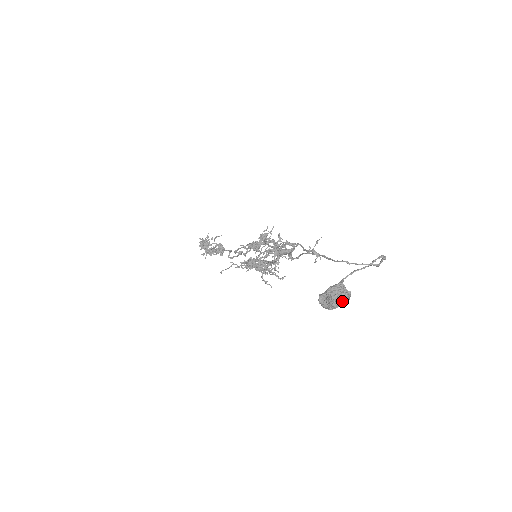
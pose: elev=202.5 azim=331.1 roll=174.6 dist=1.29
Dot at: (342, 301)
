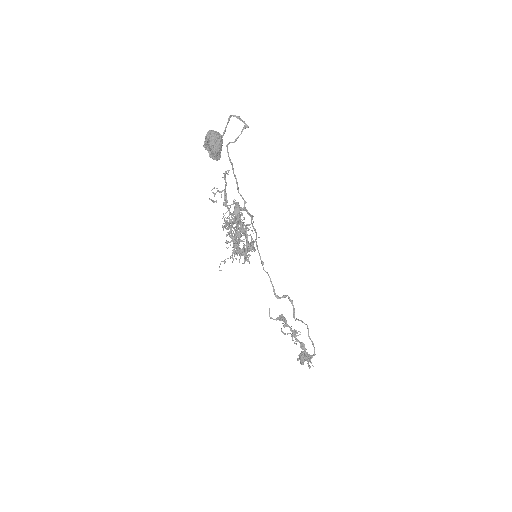
Dot at: (209, 135)
